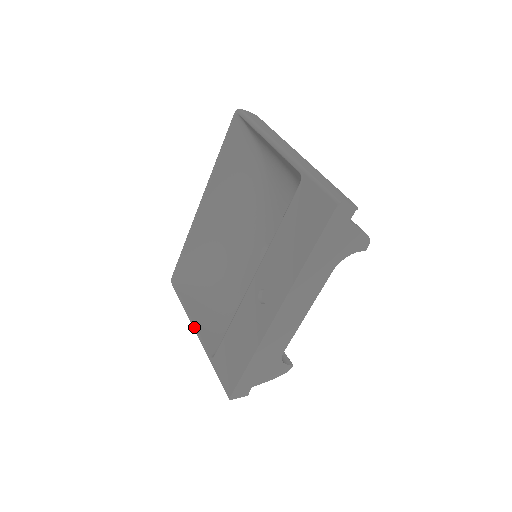
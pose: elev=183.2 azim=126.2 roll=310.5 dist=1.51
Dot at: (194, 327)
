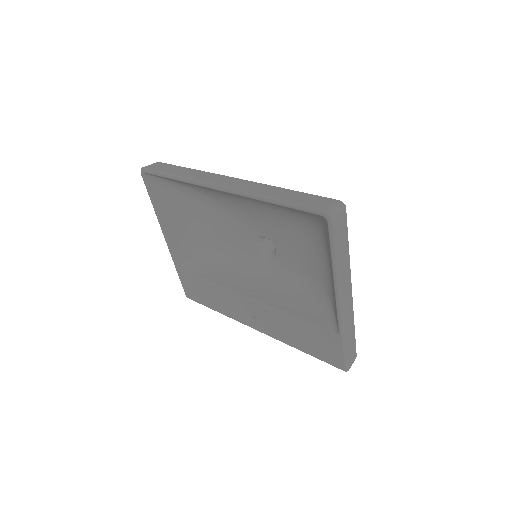
Dot at: (164, 235)
